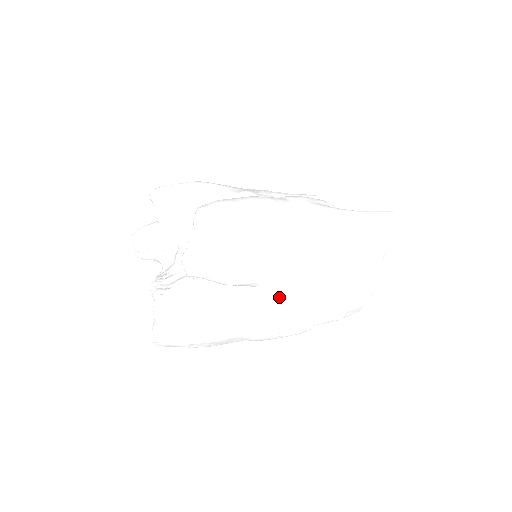
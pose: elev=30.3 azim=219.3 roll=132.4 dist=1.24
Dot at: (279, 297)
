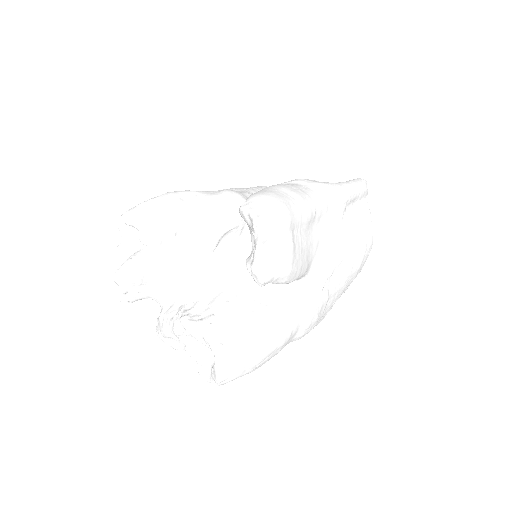
Dot at: (318, 283)
